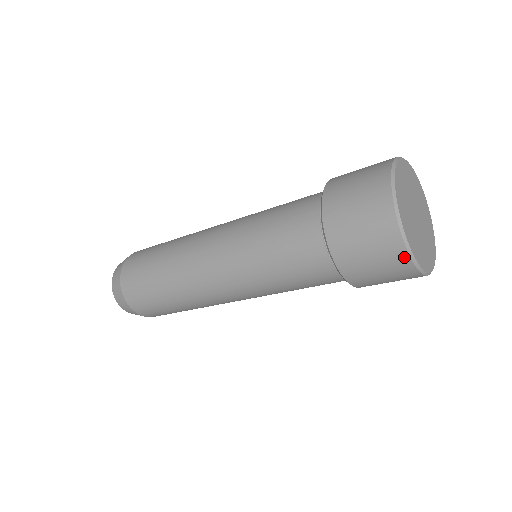
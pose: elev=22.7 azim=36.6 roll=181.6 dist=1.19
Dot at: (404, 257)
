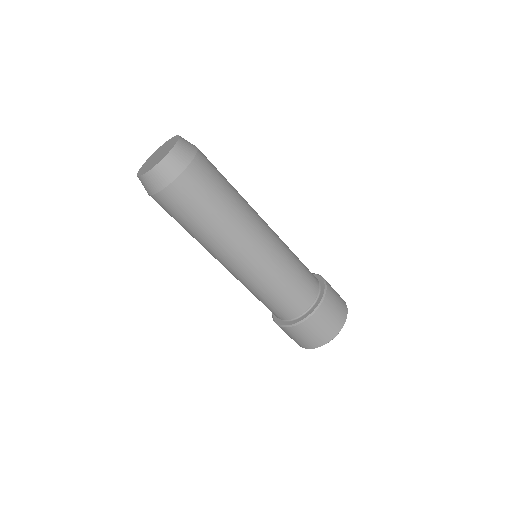
Dot at: (298, 344)
